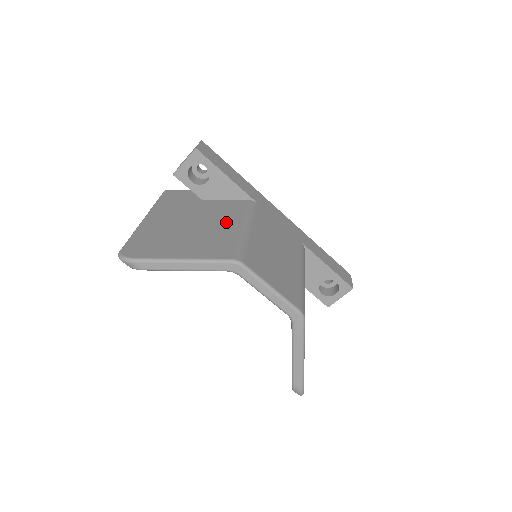
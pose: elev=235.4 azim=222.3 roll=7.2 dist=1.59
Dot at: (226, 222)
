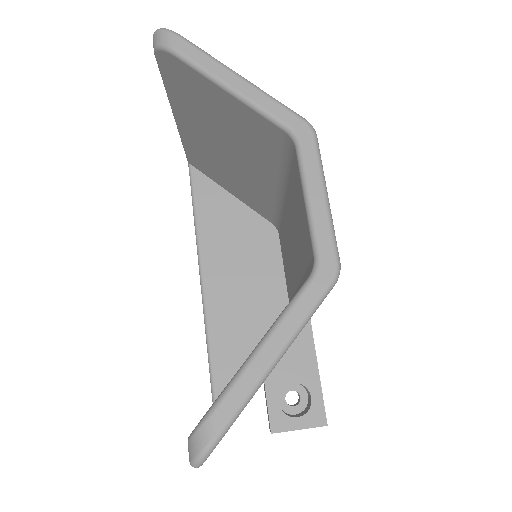
Dot at: occluded
